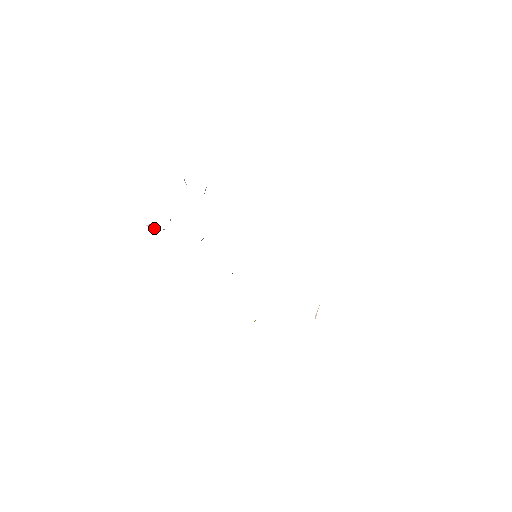
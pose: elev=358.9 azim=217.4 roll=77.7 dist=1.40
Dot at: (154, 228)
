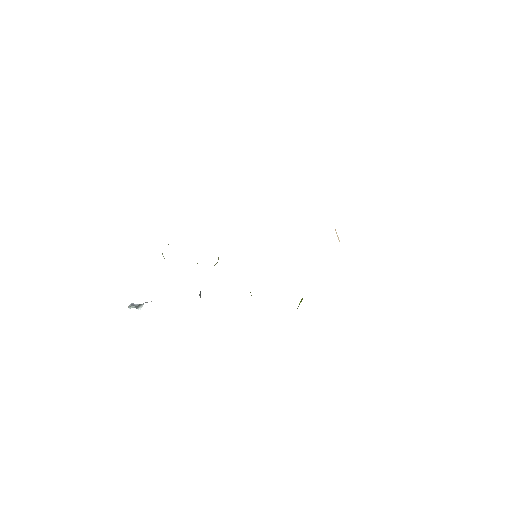
Dot at: (139, 306)
